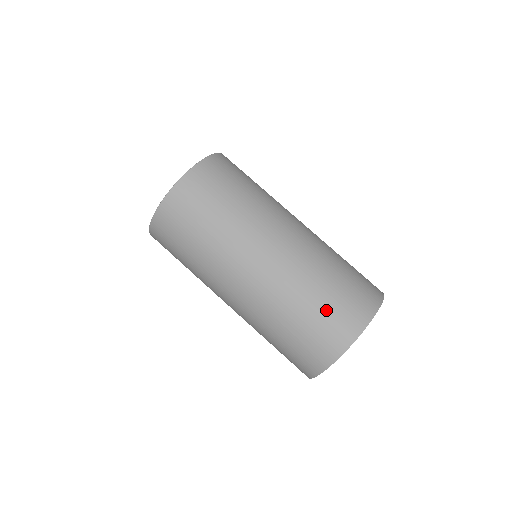
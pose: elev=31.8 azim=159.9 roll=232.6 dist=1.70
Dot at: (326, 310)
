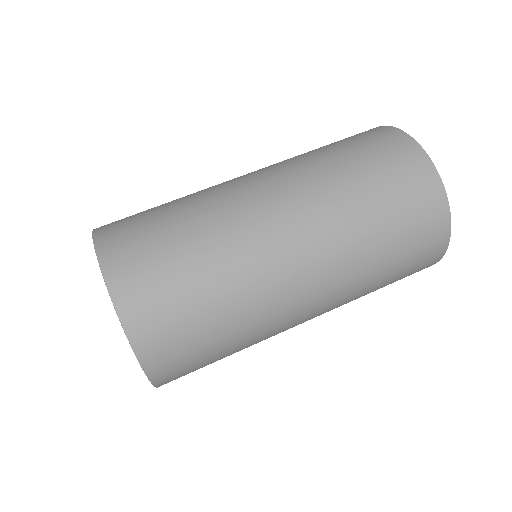
Dot at: (354, 146)
